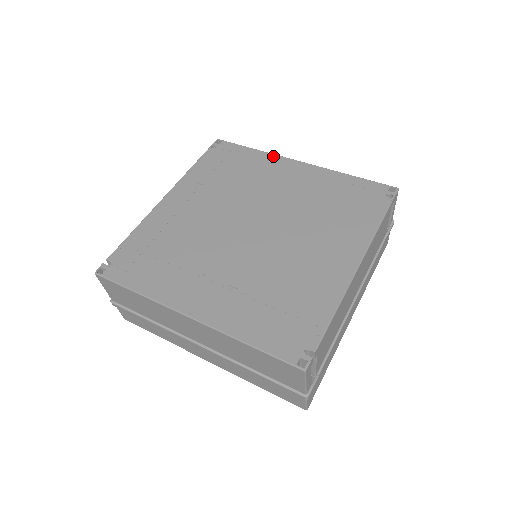
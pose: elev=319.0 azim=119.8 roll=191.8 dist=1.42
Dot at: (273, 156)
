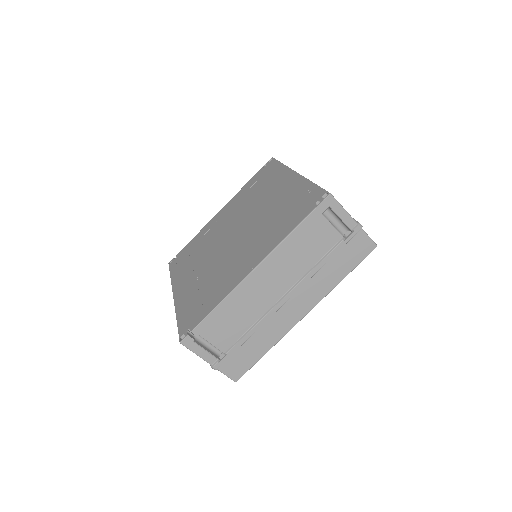
Dot at: (286, 169)
